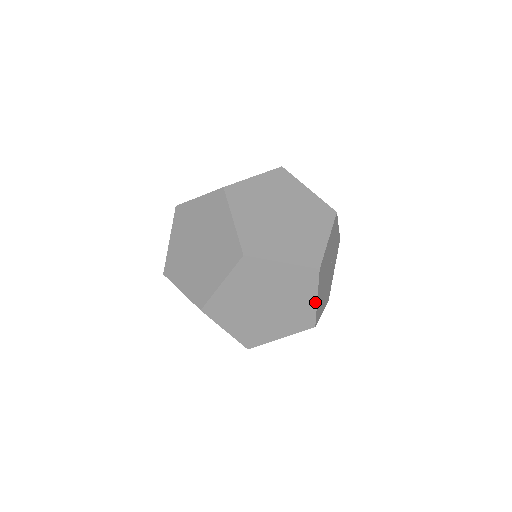
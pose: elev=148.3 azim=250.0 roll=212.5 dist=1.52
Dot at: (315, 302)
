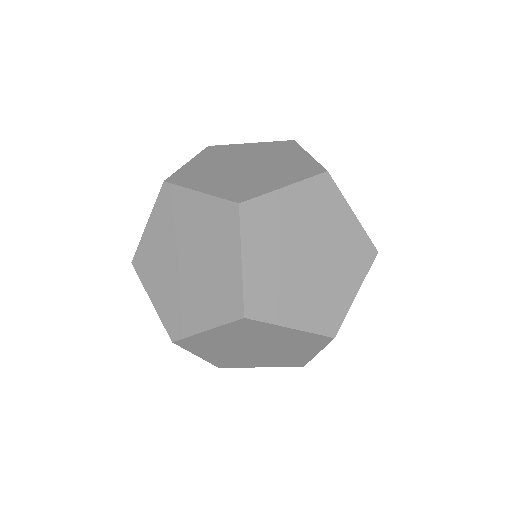
Dot at: (314, 354)
